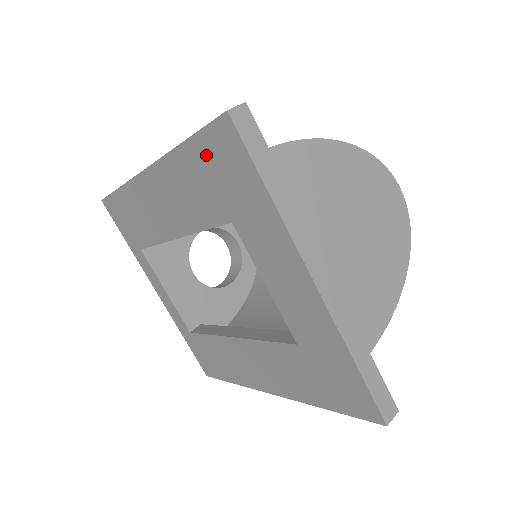
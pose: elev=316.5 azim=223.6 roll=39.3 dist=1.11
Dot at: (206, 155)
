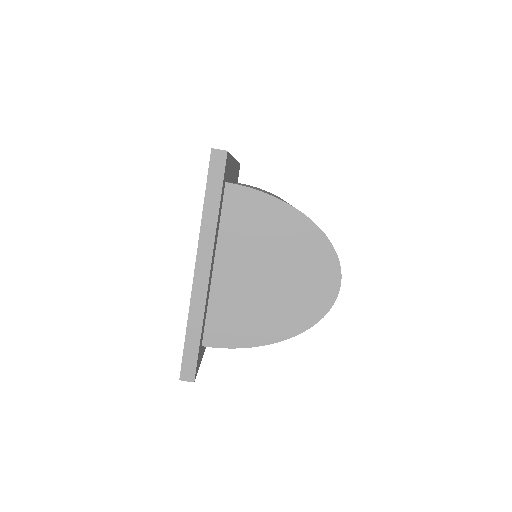
Dot at: occluded
